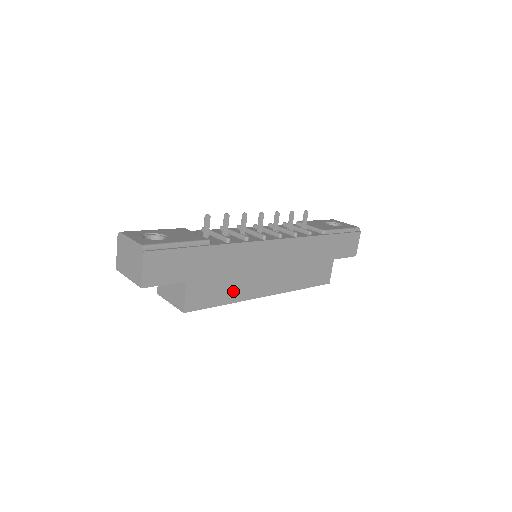
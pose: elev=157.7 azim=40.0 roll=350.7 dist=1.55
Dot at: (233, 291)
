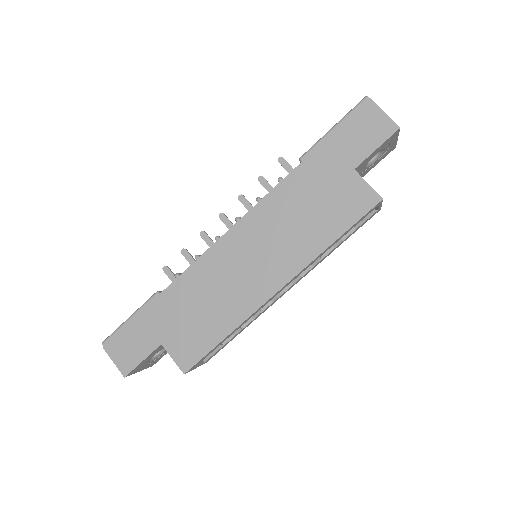
Dot at: (224, 317)
